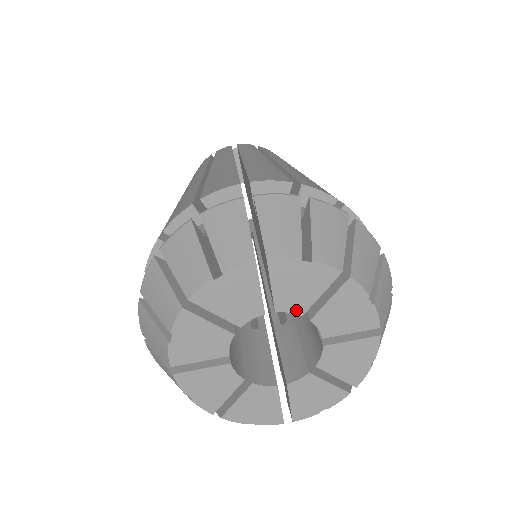
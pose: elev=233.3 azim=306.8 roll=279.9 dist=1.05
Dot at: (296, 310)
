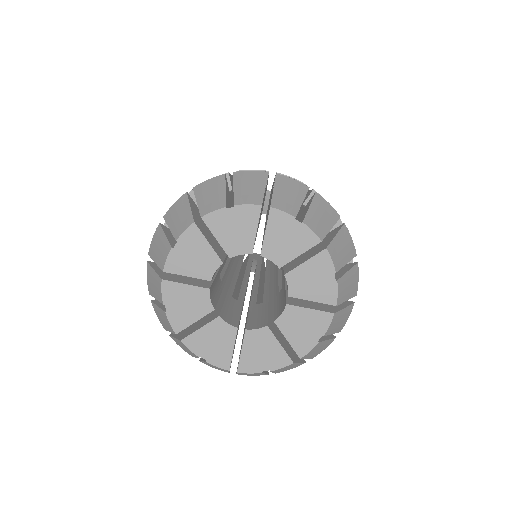
Dot at: (245, 251)
